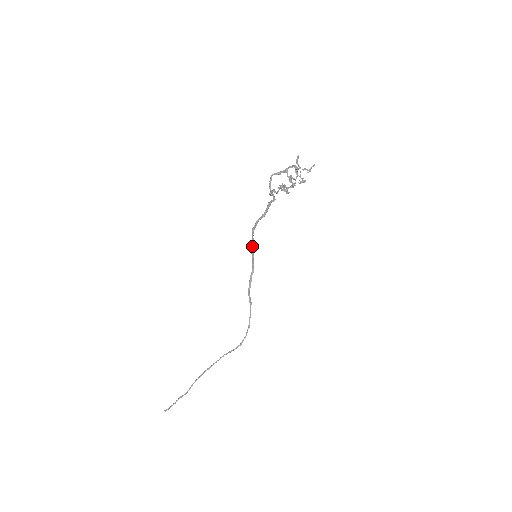
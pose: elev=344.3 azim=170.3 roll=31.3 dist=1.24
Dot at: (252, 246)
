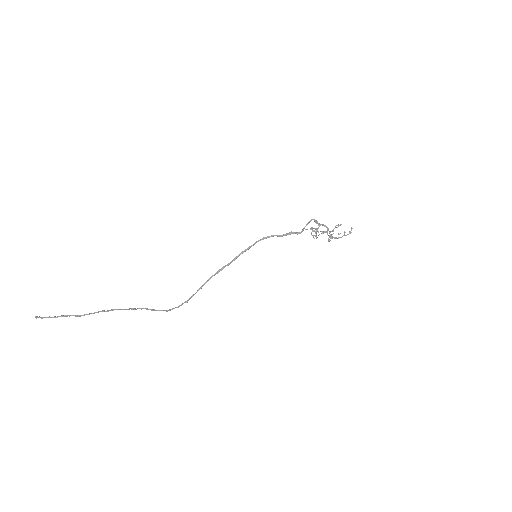
Dot at: (249, 247)
